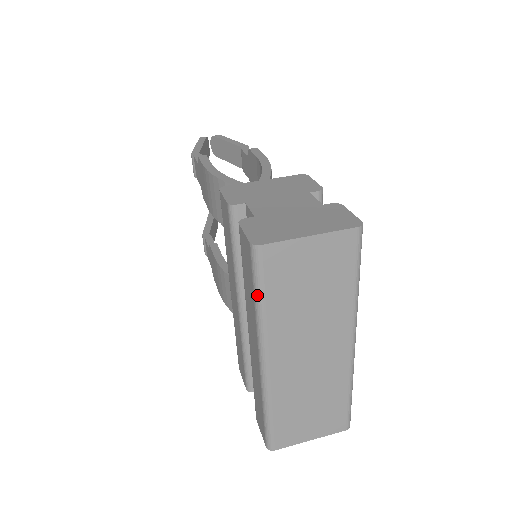
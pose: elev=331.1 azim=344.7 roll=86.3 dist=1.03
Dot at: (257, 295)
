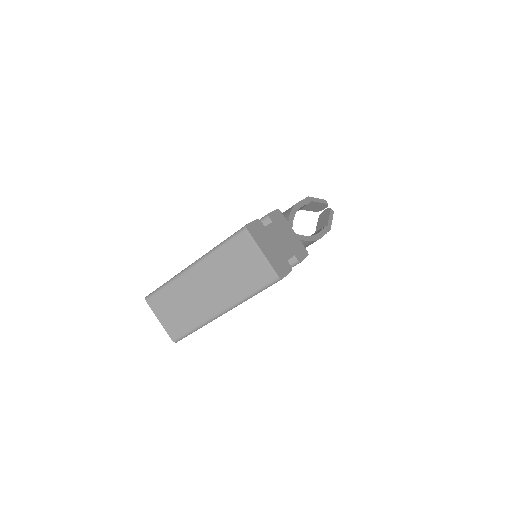
Dot at: (224, 242)
